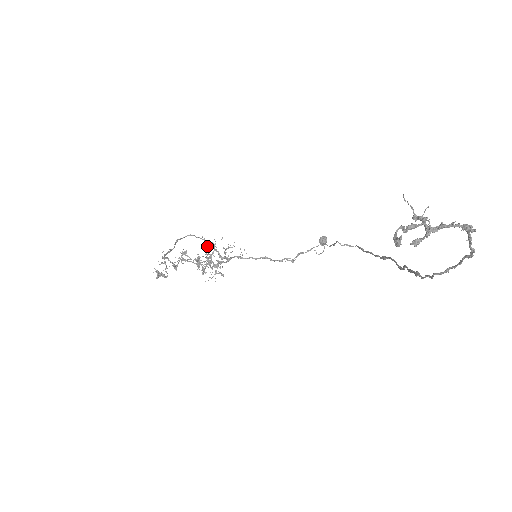
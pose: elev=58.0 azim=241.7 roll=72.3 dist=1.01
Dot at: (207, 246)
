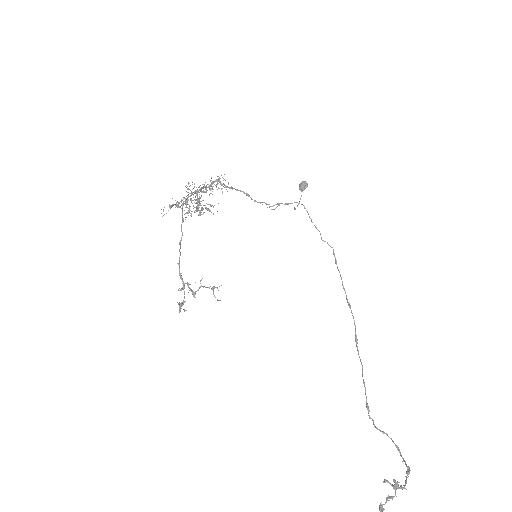
Dot at: (200, 191)
